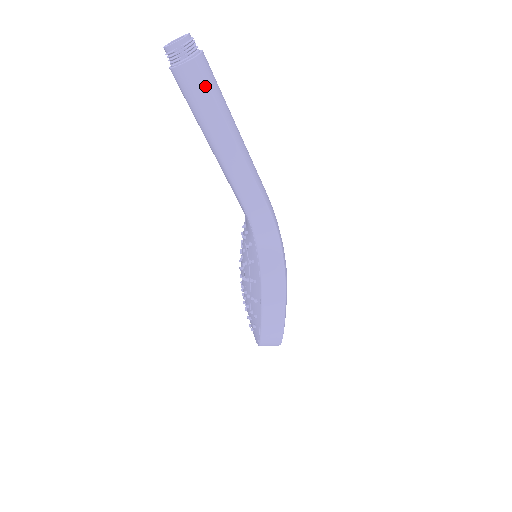
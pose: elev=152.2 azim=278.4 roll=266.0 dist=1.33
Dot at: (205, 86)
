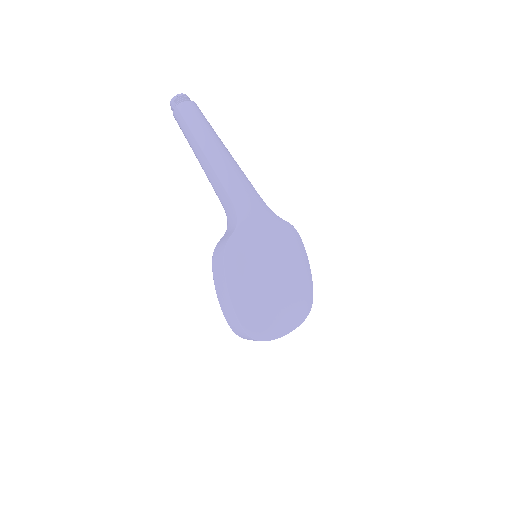
Dot at: (184, 121)
